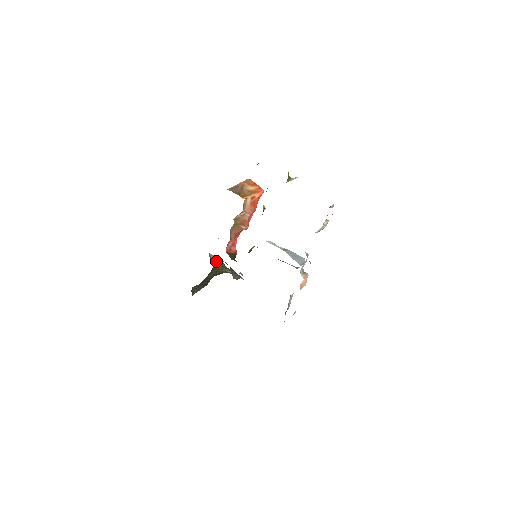
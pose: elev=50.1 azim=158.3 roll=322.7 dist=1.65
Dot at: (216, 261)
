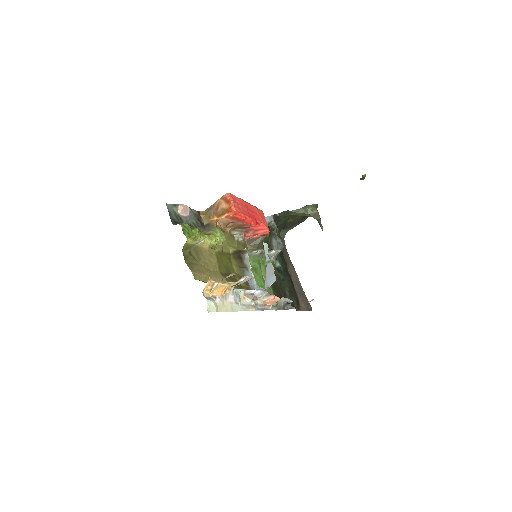
Dot at: occluded
